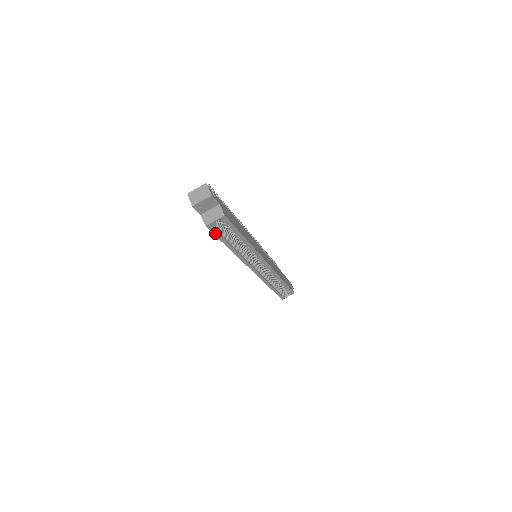
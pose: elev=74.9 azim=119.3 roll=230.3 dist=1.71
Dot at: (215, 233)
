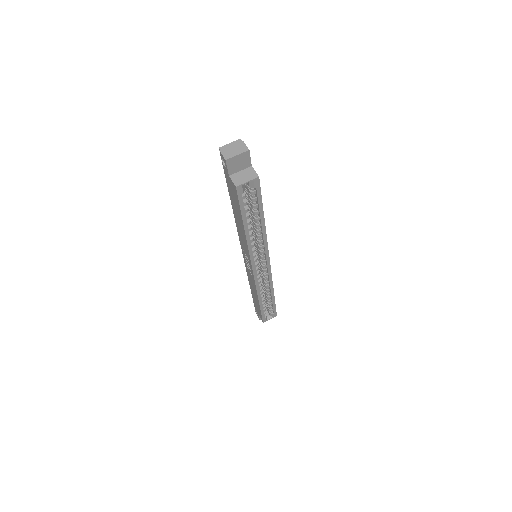
Dot at: (240, 201)
